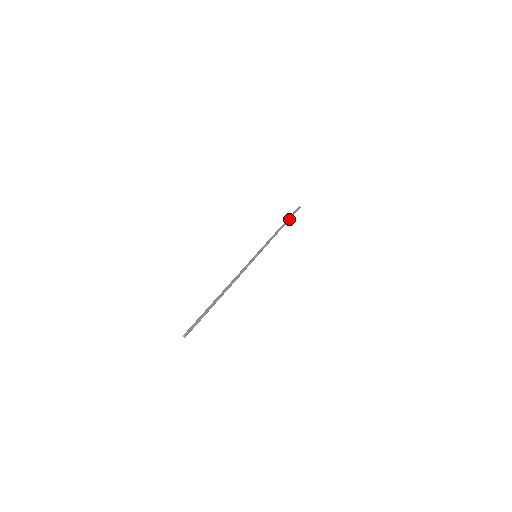
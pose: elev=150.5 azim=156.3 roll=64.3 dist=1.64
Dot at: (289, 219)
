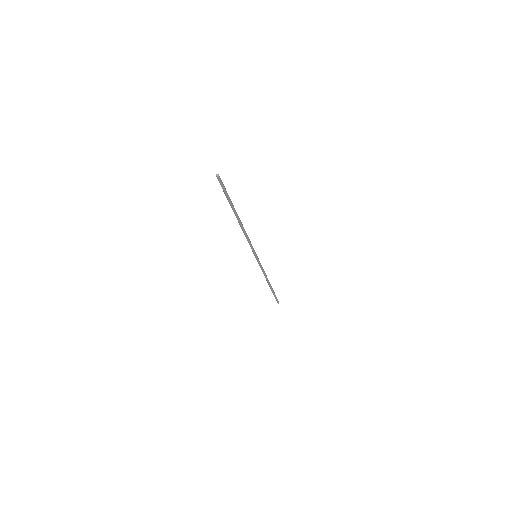
Dot at: (273, 291)
